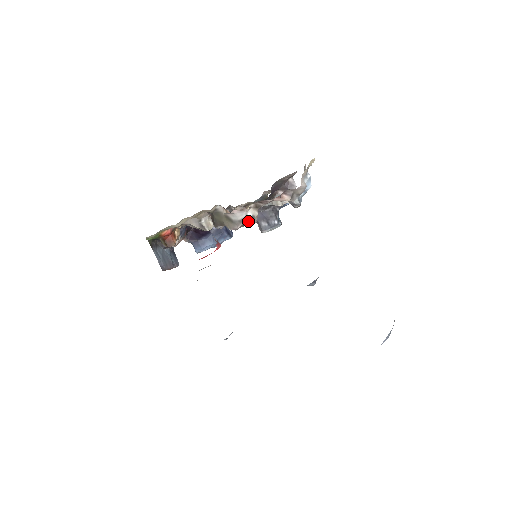
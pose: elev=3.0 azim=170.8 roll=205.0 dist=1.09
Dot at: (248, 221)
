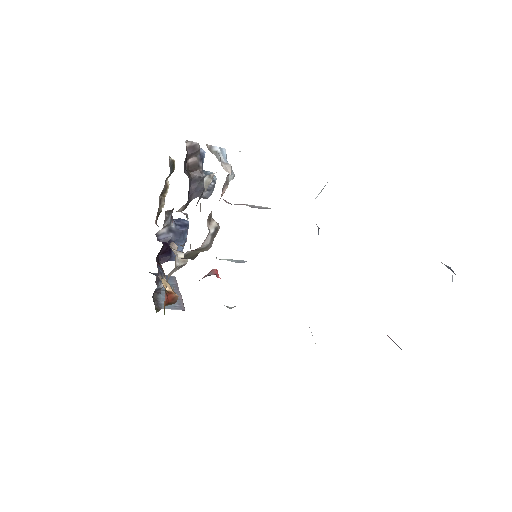
Dot at: (215, 234)
